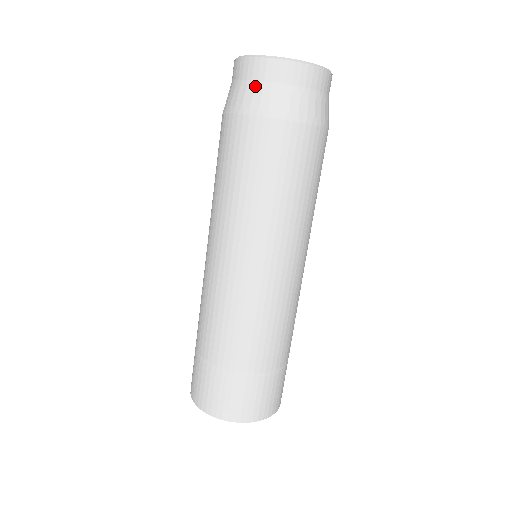
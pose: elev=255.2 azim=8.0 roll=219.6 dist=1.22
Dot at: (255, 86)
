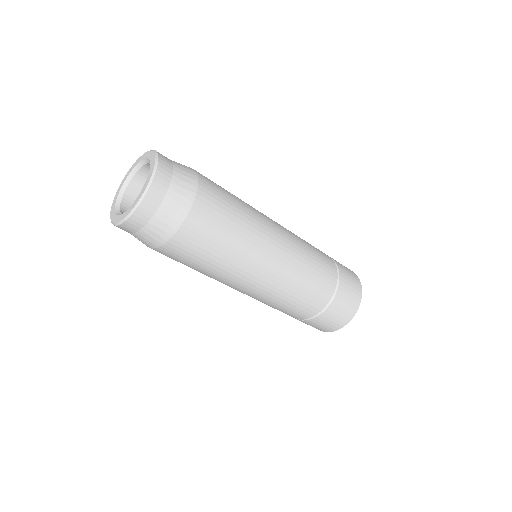
Dot at: (158, 218)
